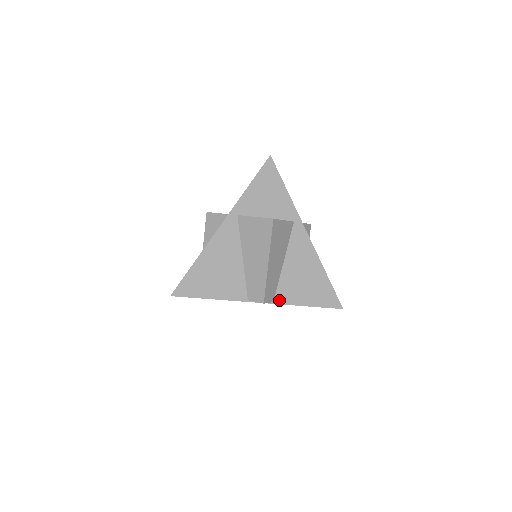
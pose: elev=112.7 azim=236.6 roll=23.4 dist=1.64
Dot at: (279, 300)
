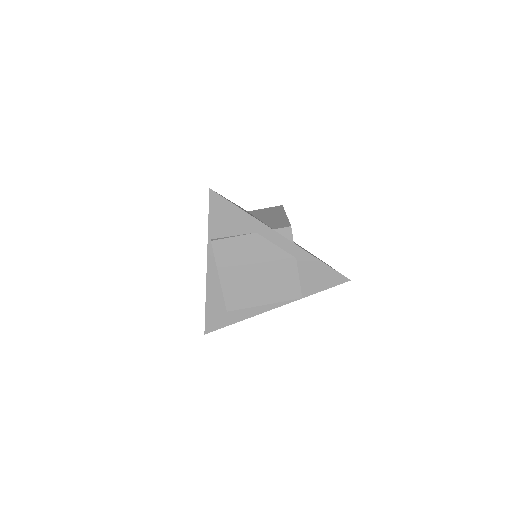
Dot at: (298, 246)
